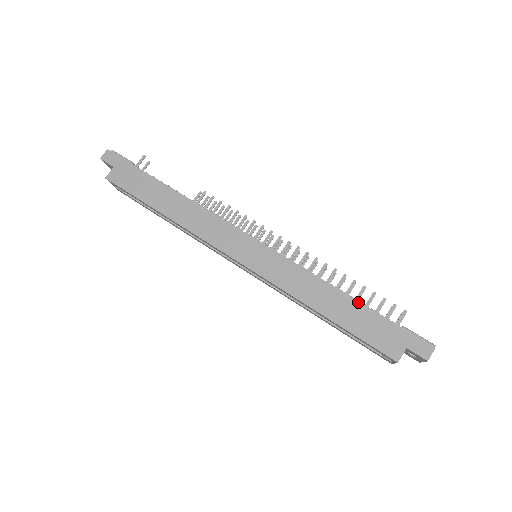
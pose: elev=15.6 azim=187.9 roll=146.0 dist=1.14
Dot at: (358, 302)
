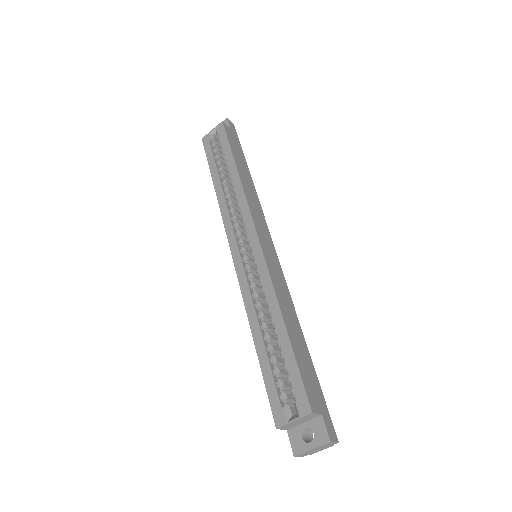
Dot at: occluded
